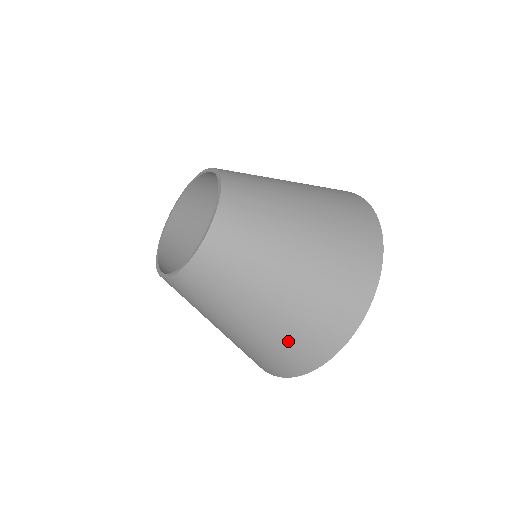
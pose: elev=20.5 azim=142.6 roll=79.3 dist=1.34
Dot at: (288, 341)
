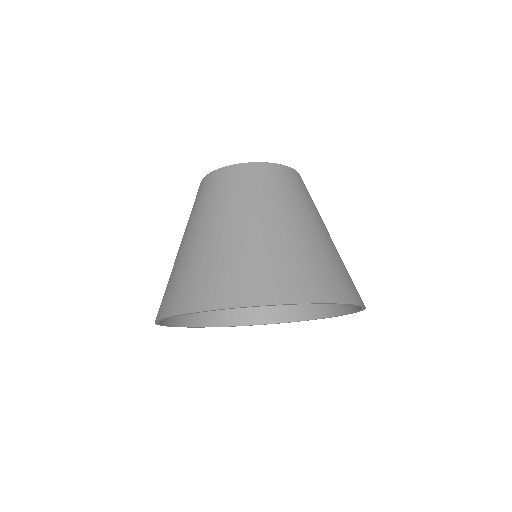
Dot at: (295, 260)
